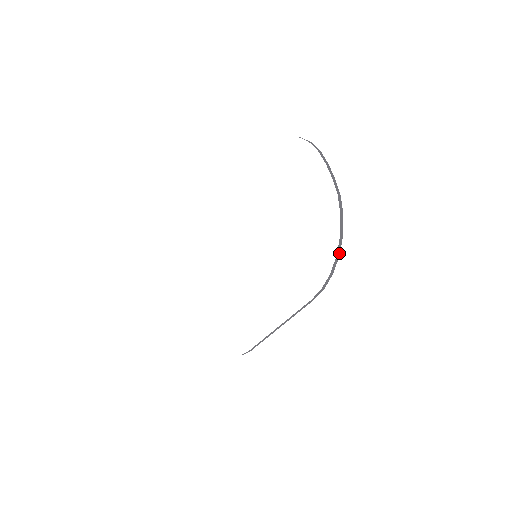
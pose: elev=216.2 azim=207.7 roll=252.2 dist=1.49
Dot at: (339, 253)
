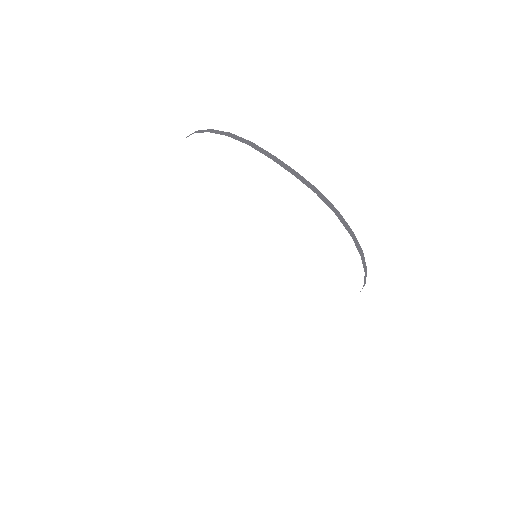
Dot at: (361, 251)
